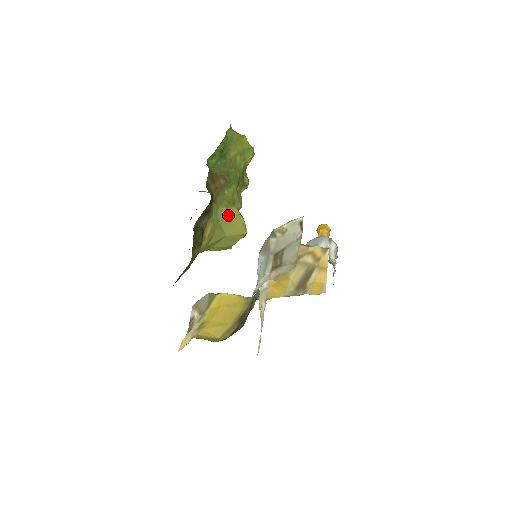
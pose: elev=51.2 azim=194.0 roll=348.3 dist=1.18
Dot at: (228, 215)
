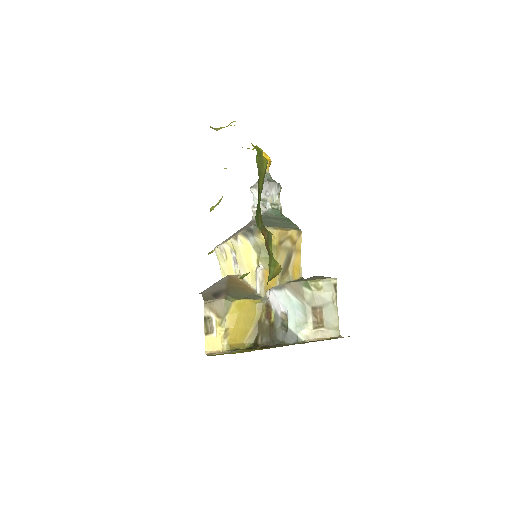
Dot at: (275, 273)
